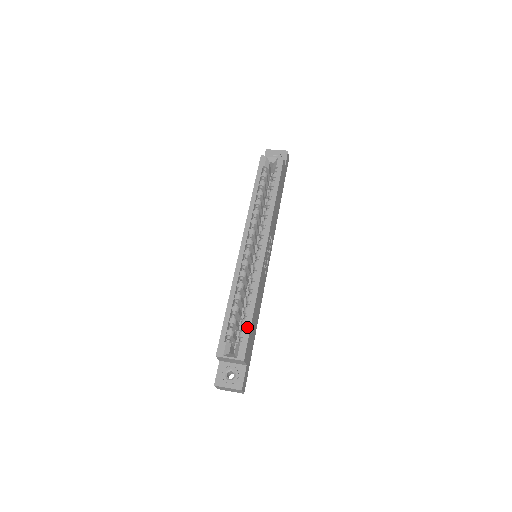
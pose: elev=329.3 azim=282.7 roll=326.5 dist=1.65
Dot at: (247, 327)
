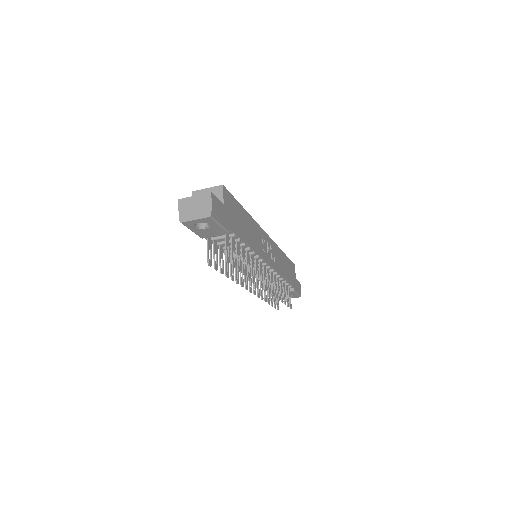
Dot at: occluded
